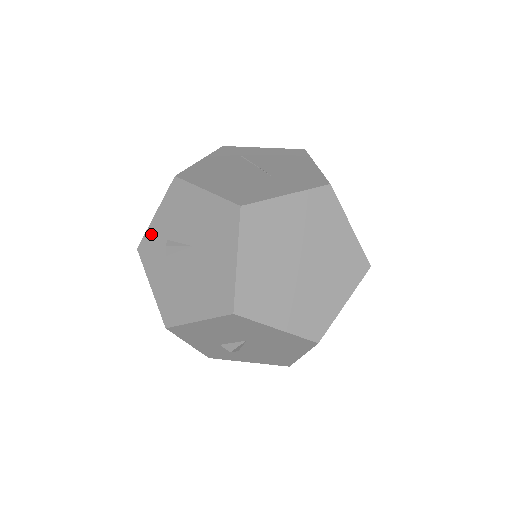
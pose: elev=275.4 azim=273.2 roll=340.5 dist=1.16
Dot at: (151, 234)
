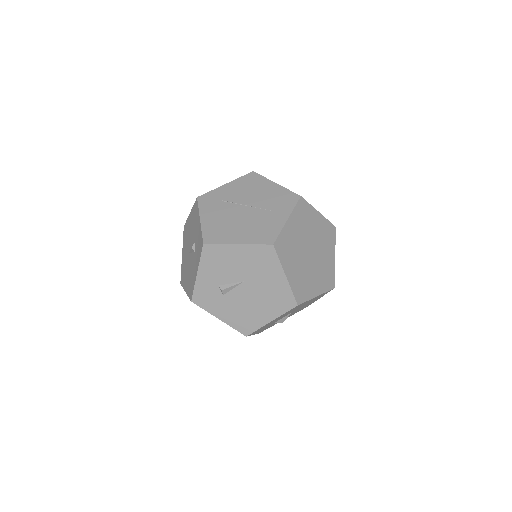
Dot at: (200, 287)
